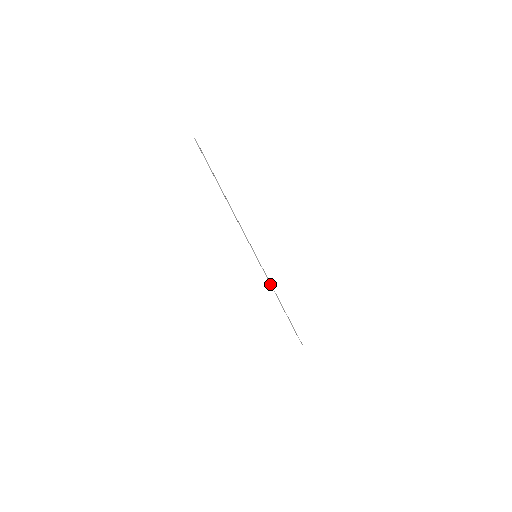
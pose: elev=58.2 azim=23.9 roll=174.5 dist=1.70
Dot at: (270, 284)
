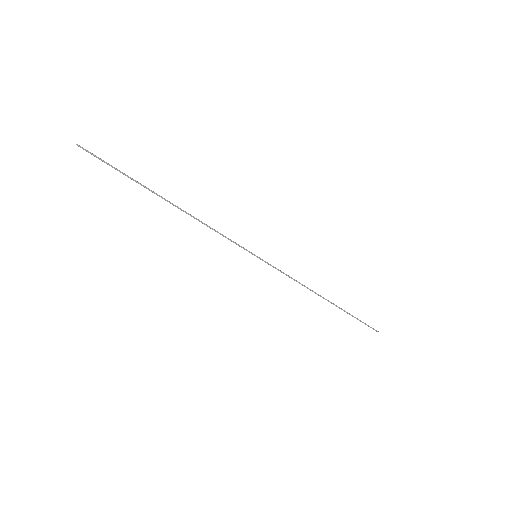
Dot at: occluded
